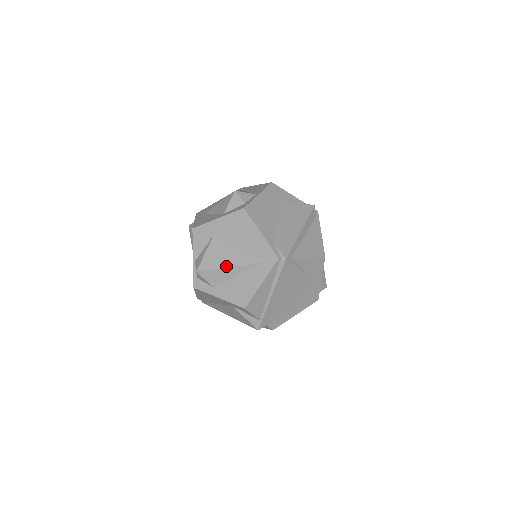
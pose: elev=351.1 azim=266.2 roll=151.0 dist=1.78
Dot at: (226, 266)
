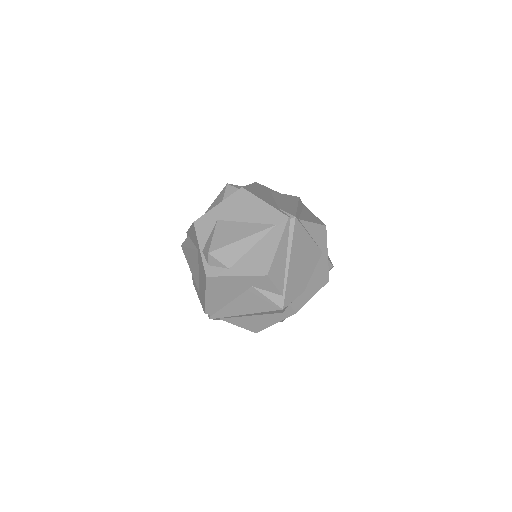
Dot at: (238, 239)
